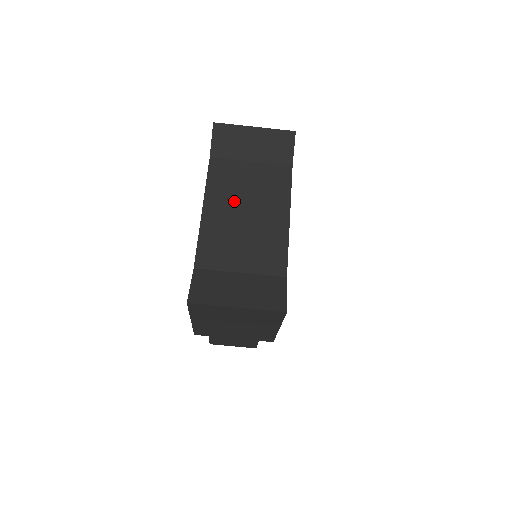
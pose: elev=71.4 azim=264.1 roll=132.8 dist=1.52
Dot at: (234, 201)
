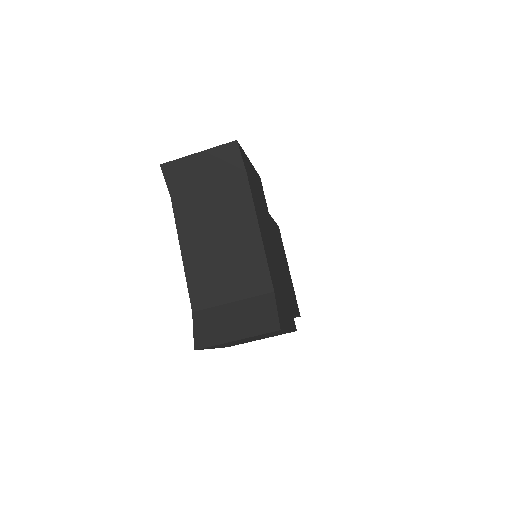
Dot at: (205, 234)
